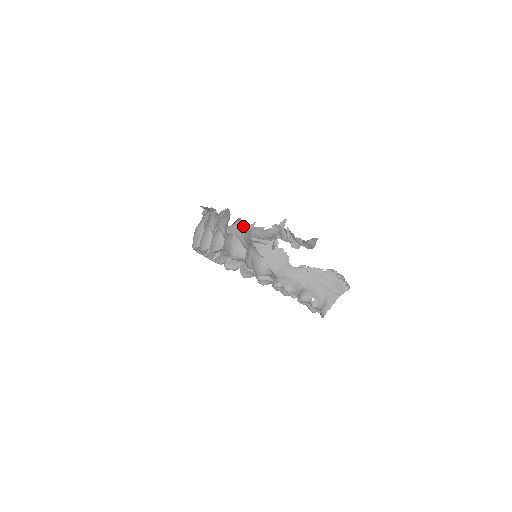
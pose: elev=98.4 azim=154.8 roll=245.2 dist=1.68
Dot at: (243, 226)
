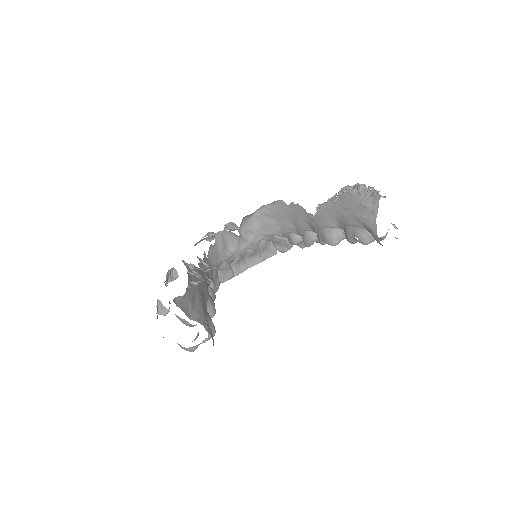
Dot at: (161, 305)
